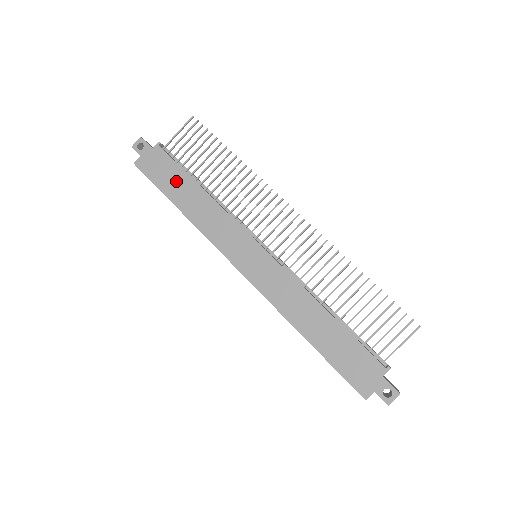
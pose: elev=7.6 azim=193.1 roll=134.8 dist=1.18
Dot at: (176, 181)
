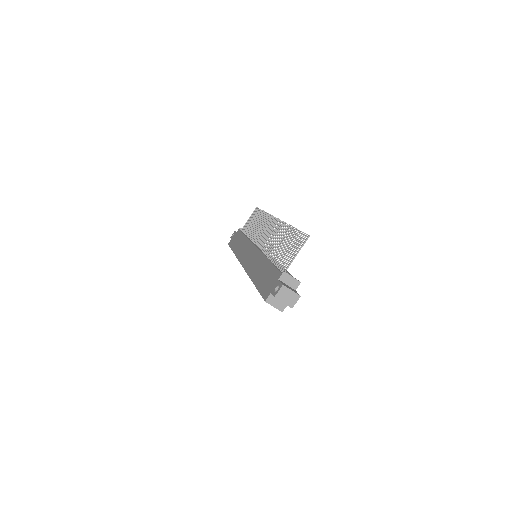
Dot at: (238, 240)
